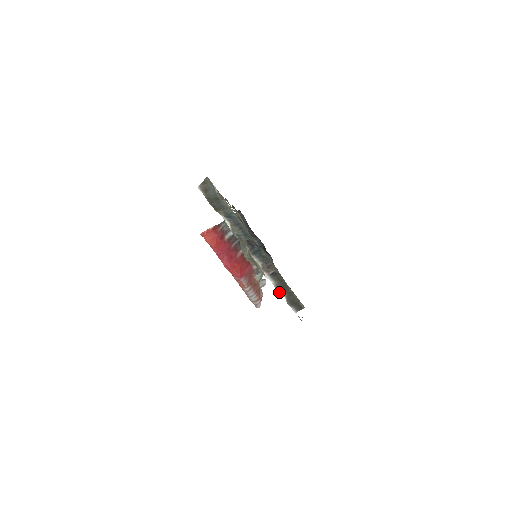
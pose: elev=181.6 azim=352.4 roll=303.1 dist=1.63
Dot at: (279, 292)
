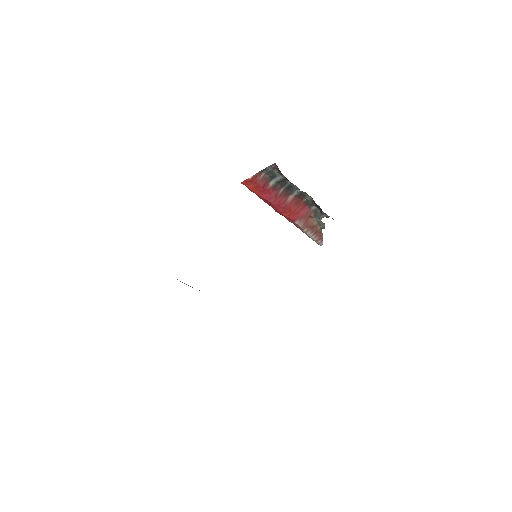
Dot at: occluded
